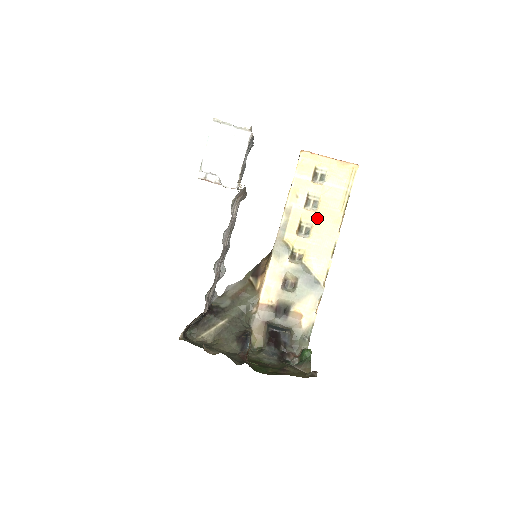
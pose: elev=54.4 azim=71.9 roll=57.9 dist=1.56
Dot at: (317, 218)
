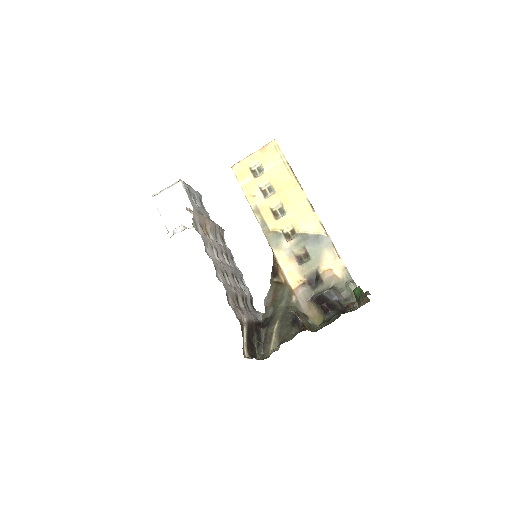
Dot at: (280, 196)
